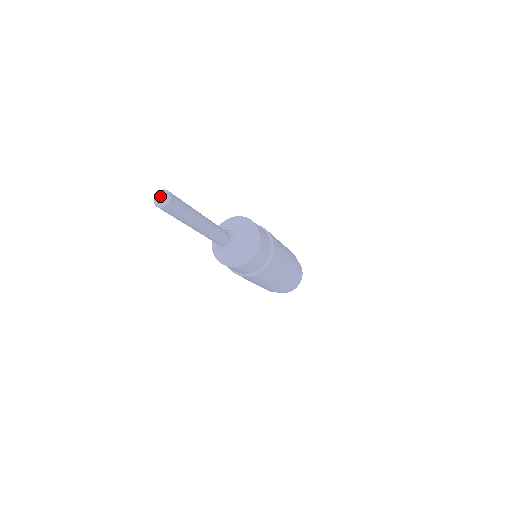
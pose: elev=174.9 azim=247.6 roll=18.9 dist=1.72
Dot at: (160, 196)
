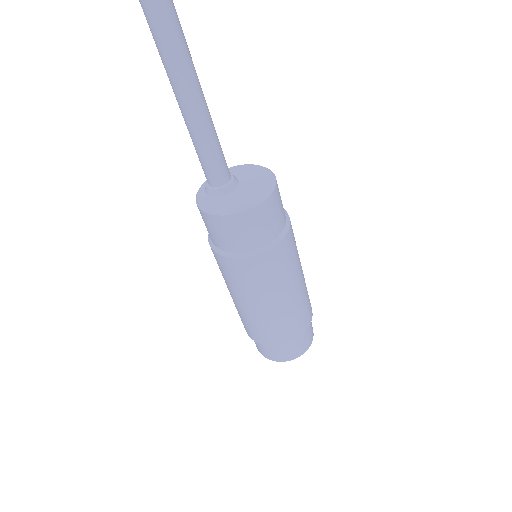
Dot at: out of frame
